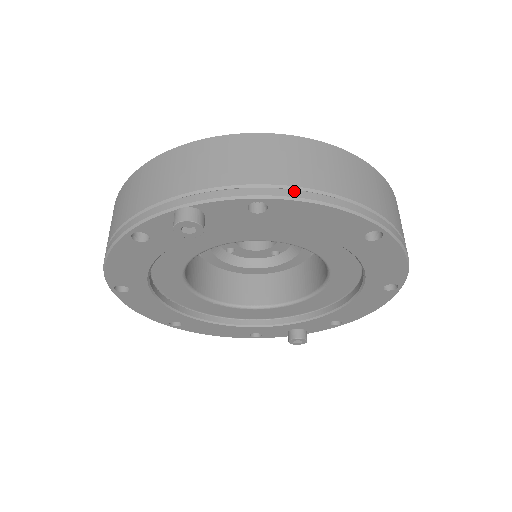
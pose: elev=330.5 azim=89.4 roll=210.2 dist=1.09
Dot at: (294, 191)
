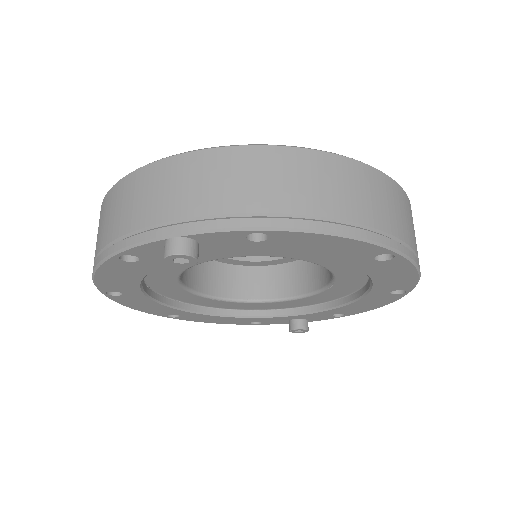
Dot at: (298, 221)
